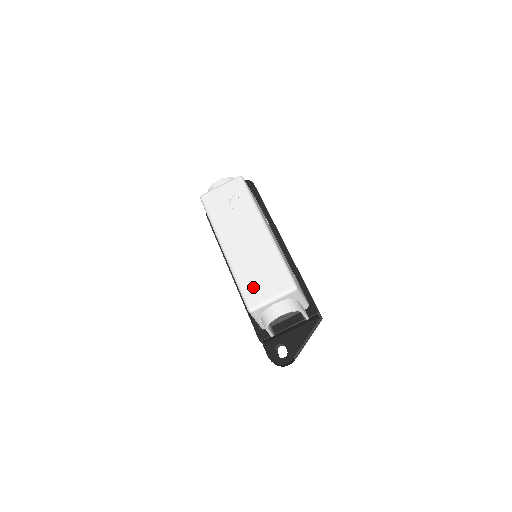
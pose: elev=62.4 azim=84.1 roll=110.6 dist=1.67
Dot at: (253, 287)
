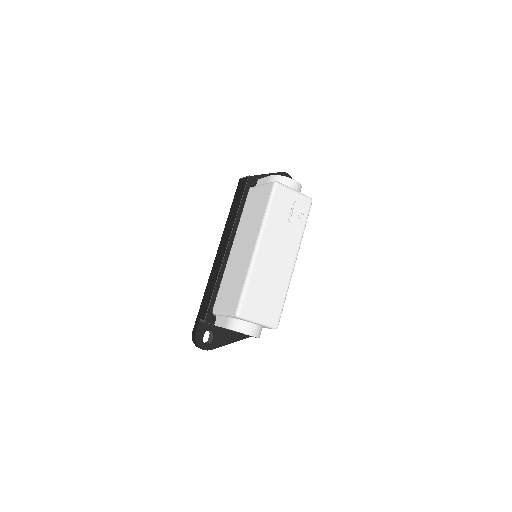
Dot at: (254, 300)
